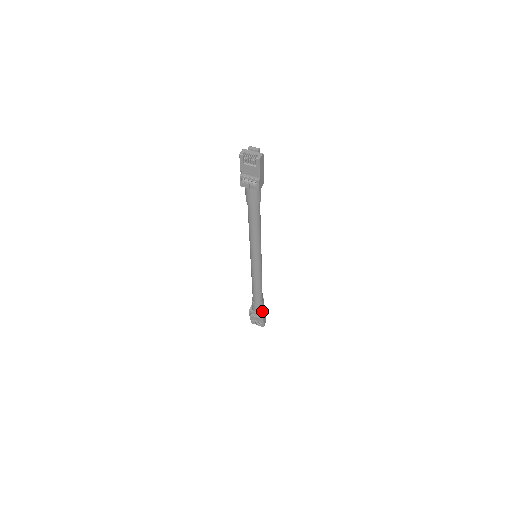
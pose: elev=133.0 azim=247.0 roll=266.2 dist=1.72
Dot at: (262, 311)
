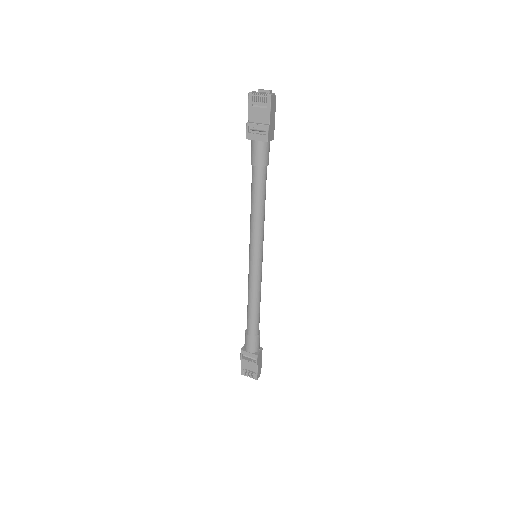
Dot at: (257, 352)
